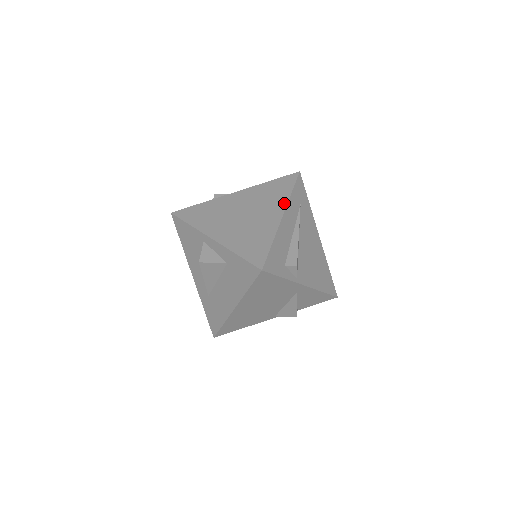
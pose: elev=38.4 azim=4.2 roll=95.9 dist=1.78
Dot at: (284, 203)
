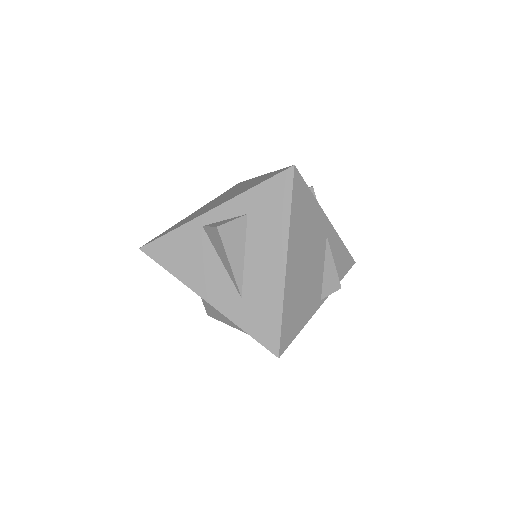
Dot at: occluded
